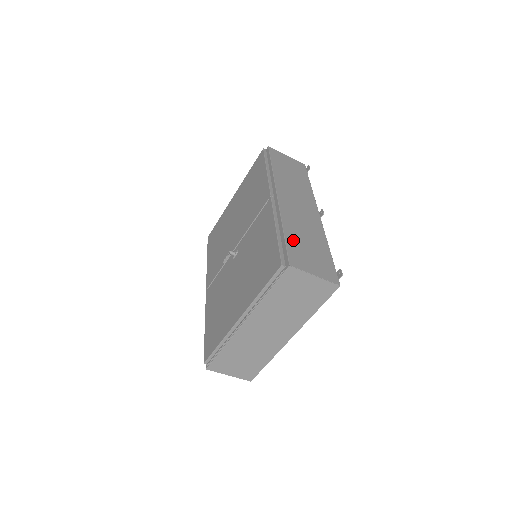
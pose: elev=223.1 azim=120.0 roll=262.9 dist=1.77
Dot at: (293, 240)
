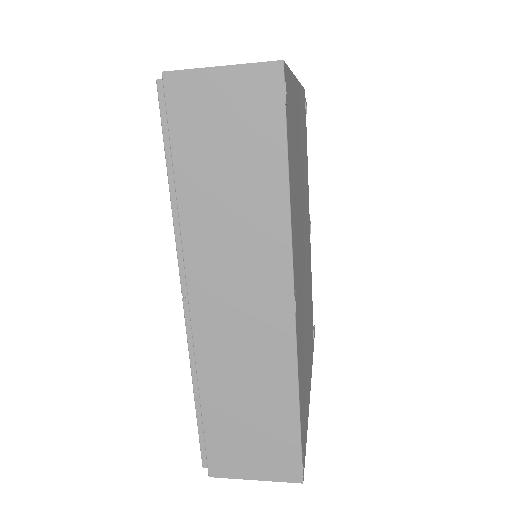
Dot at: (218, 419)
